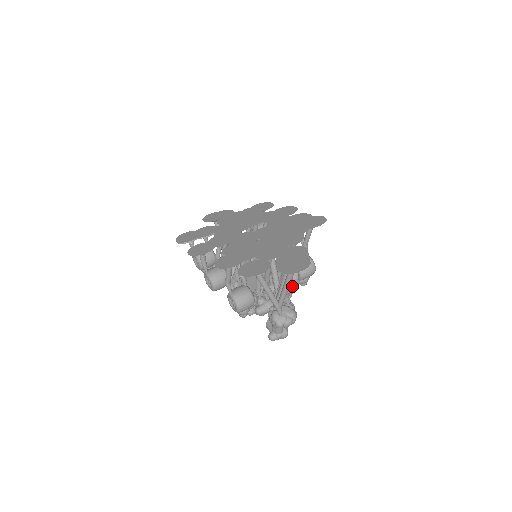
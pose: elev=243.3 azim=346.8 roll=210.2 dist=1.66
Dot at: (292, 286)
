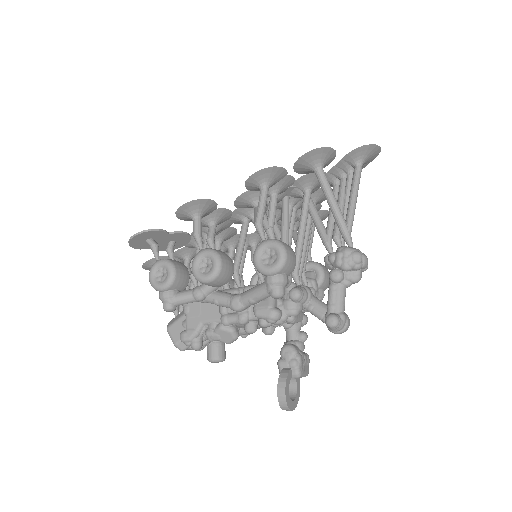
Dot at: occluded
